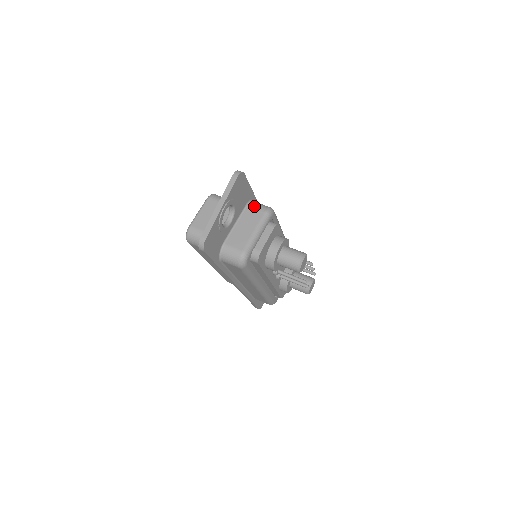
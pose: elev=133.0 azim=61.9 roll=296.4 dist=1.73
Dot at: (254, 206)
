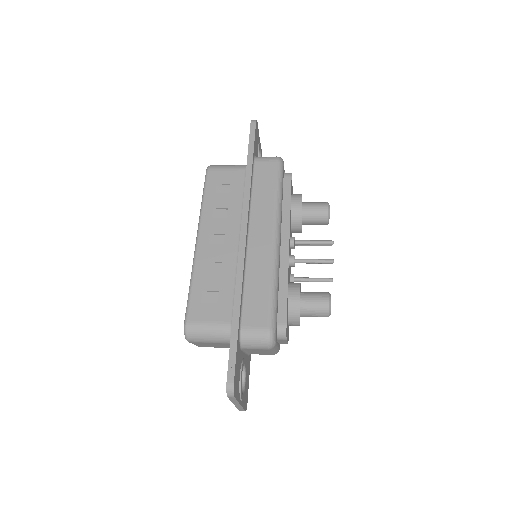
Dot at: occluded
